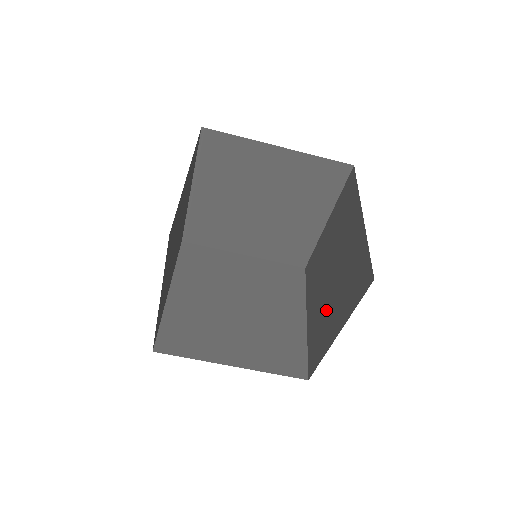
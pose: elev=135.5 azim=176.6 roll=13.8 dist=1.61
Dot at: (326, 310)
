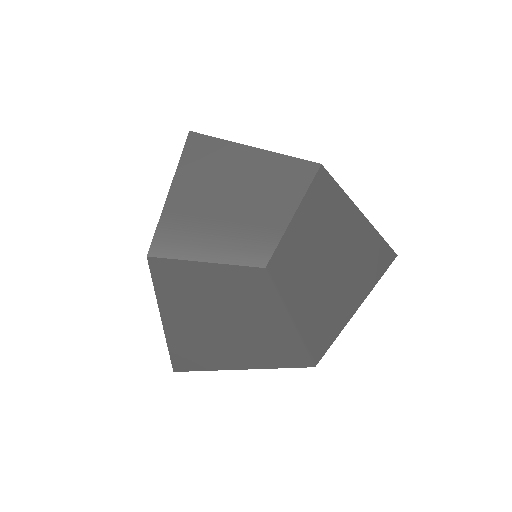
Dot at: occluded
